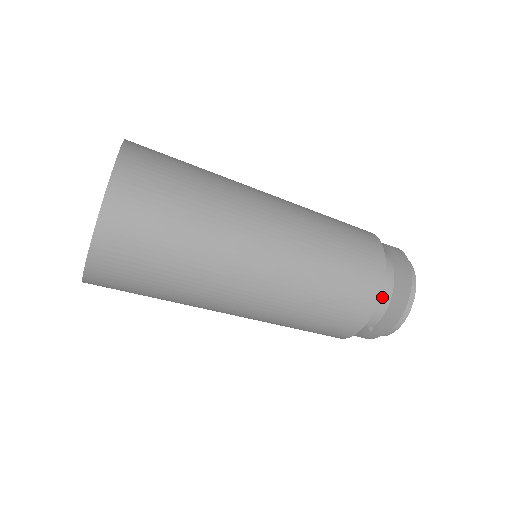
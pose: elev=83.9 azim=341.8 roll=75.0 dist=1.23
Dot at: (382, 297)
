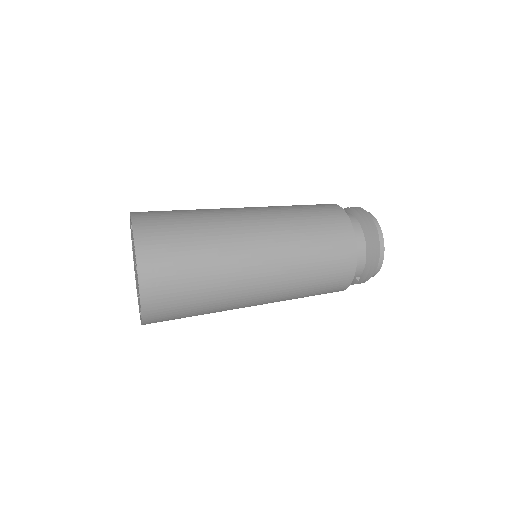
Dot at: (359, 257)
